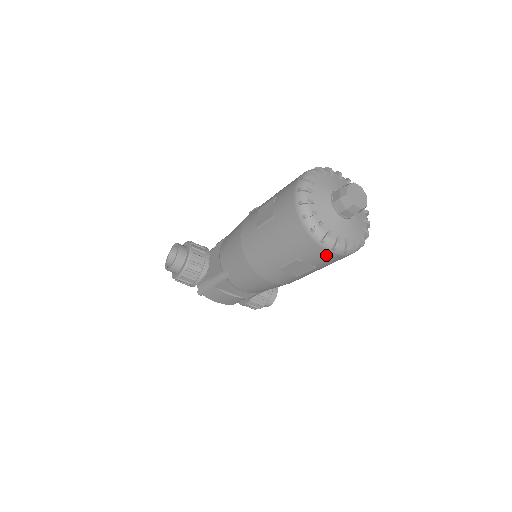
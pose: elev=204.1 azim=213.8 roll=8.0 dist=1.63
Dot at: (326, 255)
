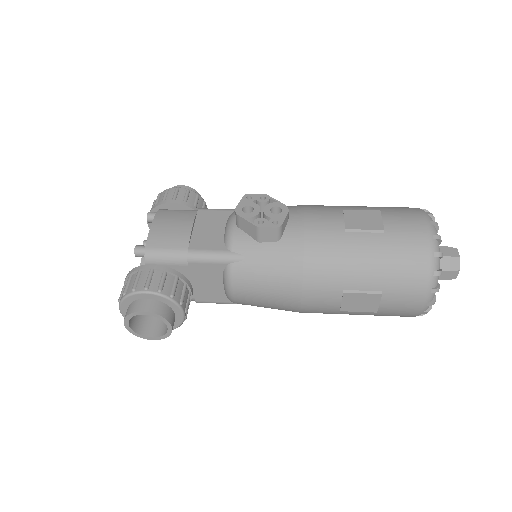
Dot at: occluded
